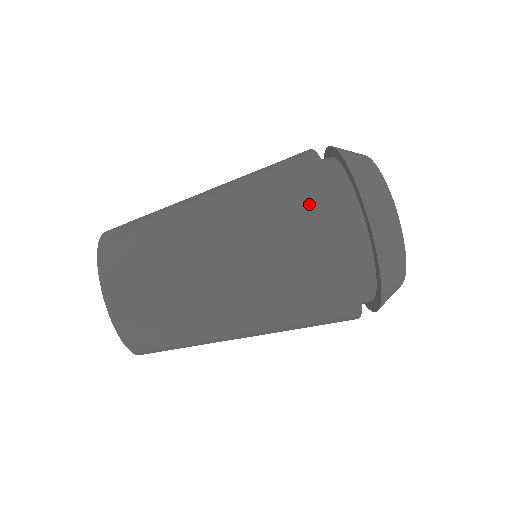
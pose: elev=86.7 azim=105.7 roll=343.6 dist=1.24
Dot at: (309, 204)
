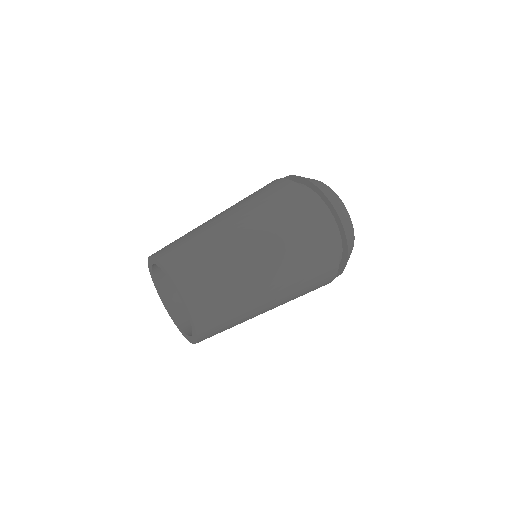
Dot at: (273, 186)
